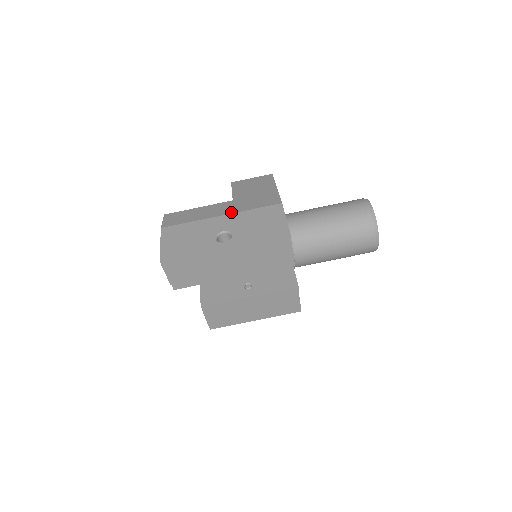
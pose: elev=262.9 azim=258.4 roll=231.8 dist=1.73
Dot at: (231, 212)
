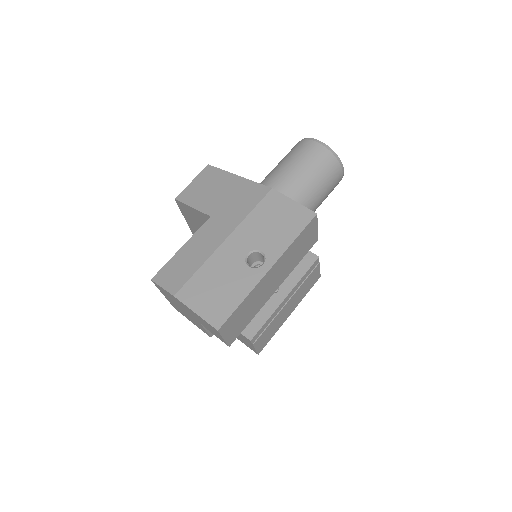
Dot at: (231, 229)
